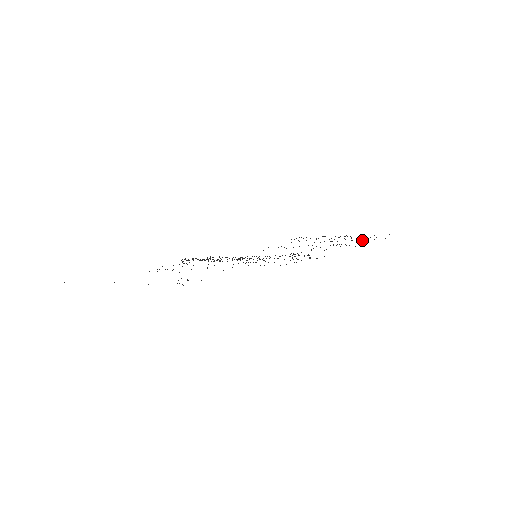
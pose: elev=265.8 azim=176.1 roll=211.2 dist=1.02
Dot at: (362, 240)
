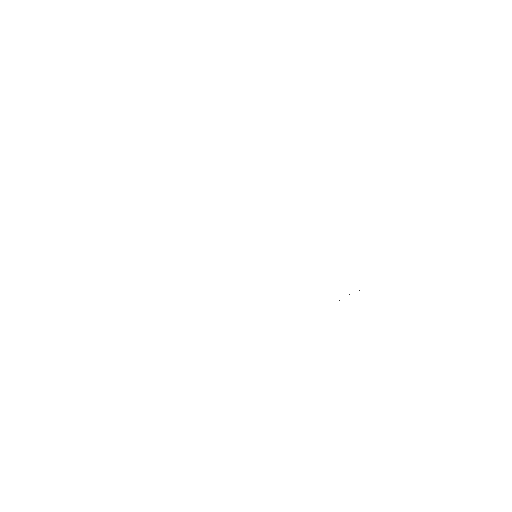
Dot at: occluded
